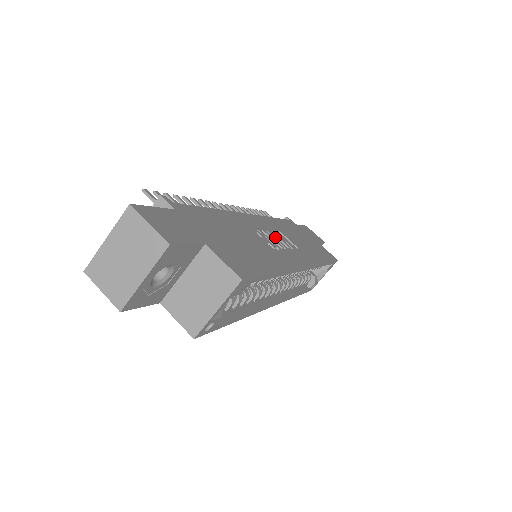
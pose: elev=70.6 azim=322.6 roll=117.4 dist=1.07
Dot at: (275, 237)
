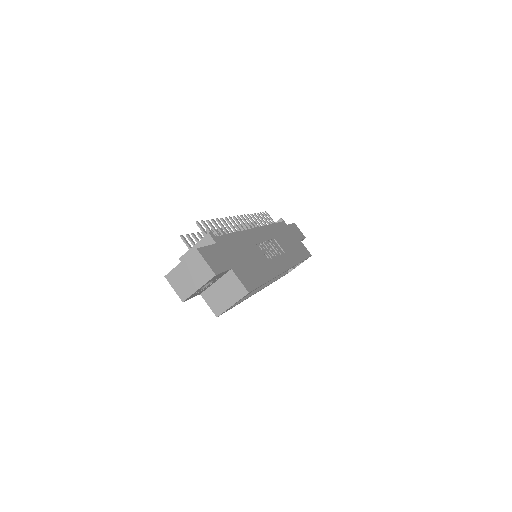
Dot at: (270, 246)
